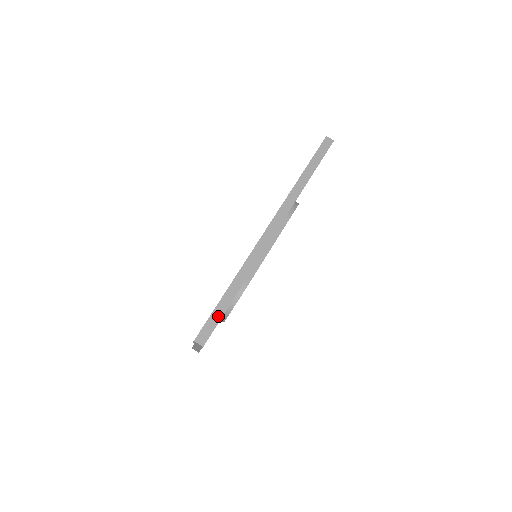
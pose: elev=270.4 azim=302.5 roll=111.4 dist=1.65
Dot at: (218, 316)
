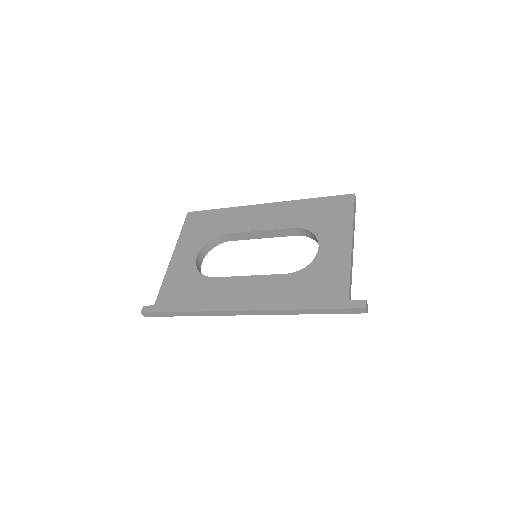
Dot at: (165, 315)
